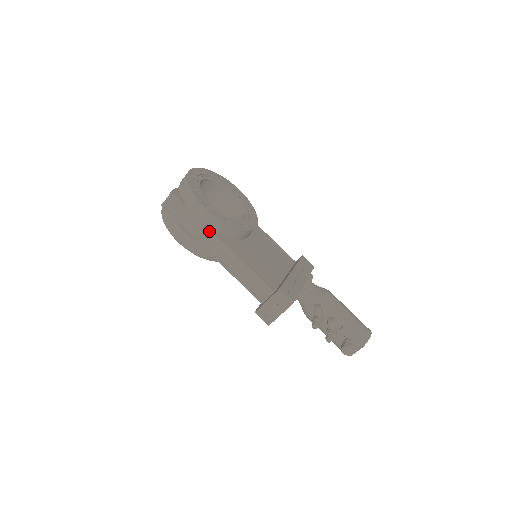
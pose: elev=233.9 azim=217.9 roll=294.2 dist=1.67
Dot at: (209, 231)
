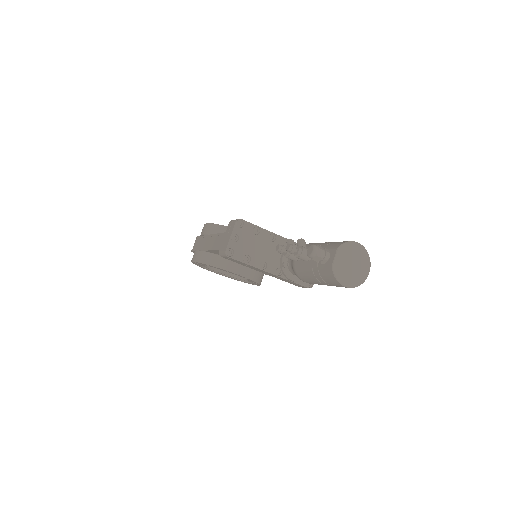
Dot at: (208, 236)
